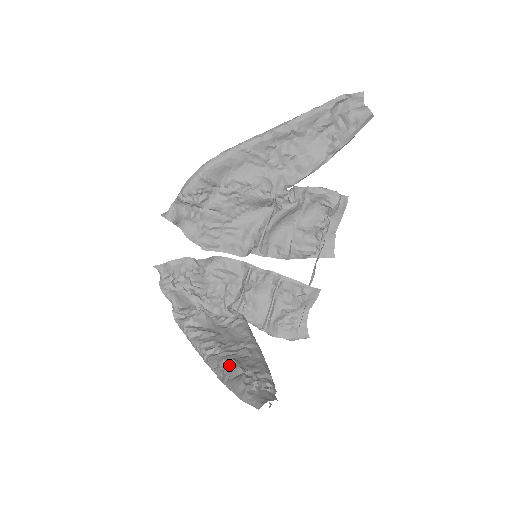
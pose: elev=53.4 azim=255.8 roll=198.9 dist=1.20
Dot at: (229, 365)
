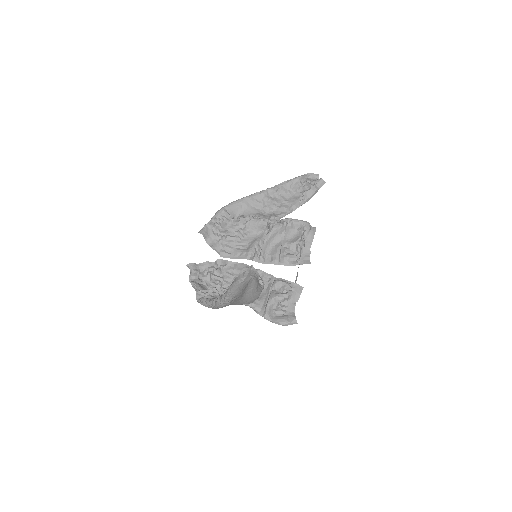
Dot at: occluded
